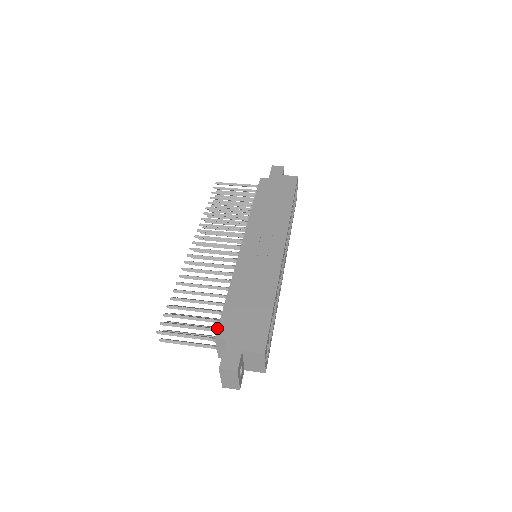
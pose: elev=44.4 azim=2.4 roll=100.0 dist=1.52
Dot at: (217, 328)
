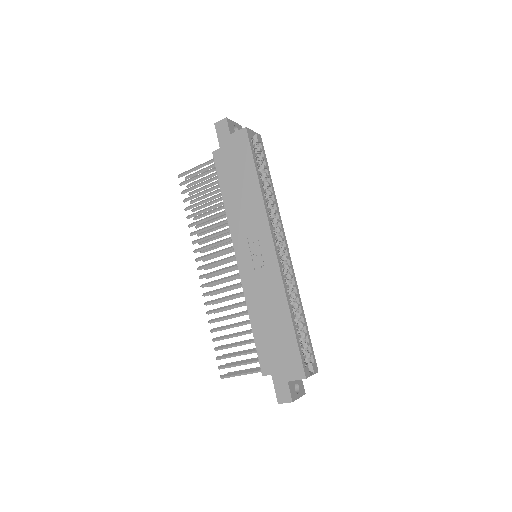
Dot at: occluded
